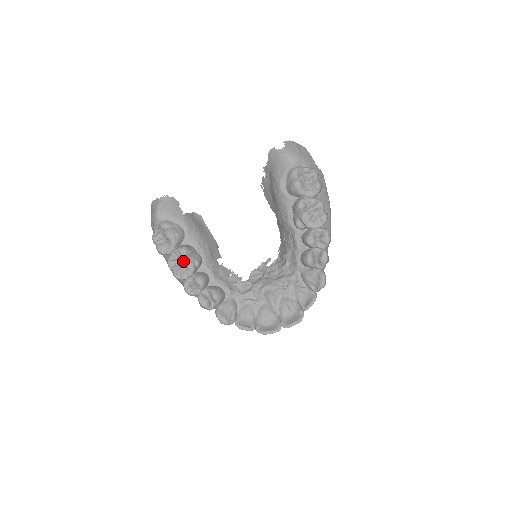
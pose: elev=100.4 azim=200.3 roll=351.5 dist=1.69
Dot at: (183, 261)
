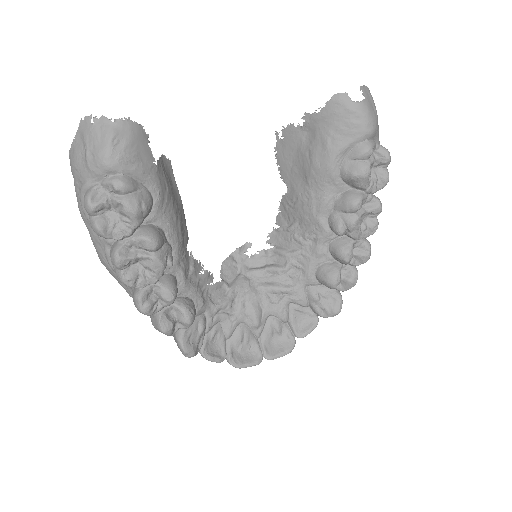
Dot at: (146, 259)
